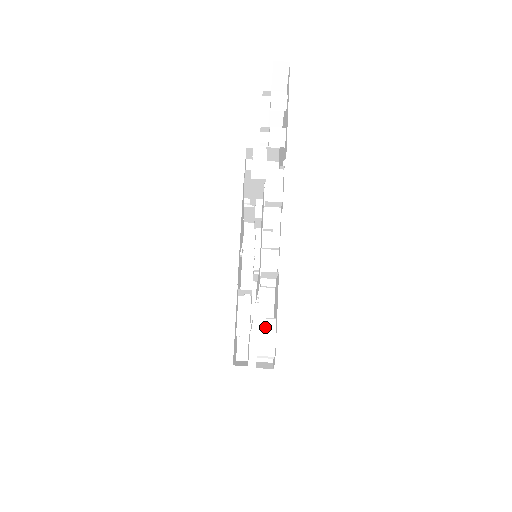
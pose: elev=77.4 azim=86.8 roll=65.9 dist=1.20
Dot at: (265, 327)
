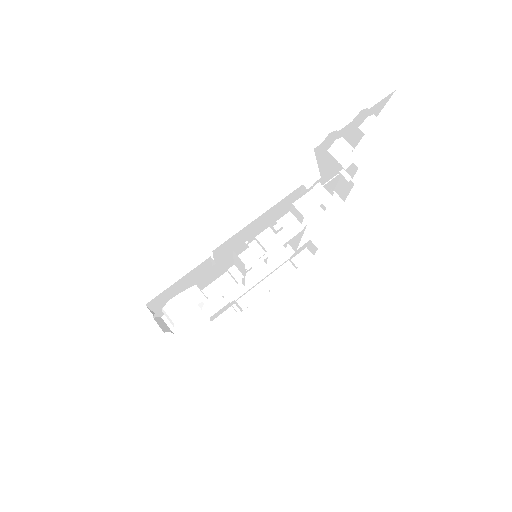
Dot at: (192, 294)
